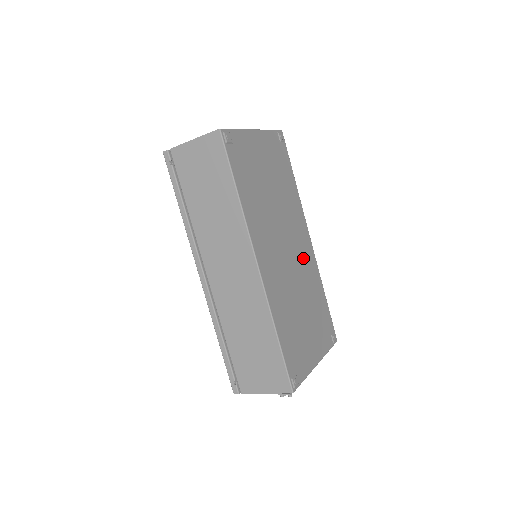
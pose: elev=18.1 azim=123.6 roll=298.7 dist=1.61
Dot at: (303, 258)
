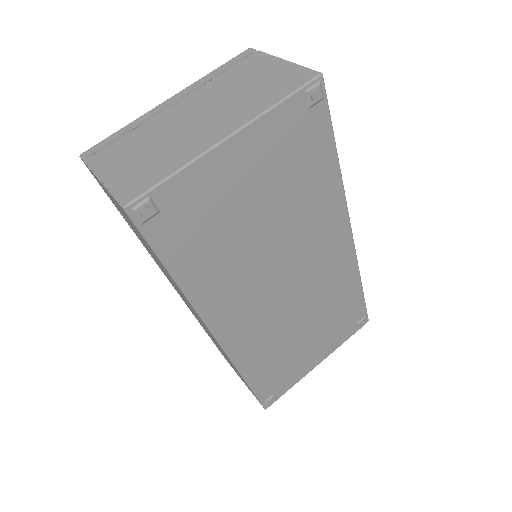
Dot at: (324, 271)
